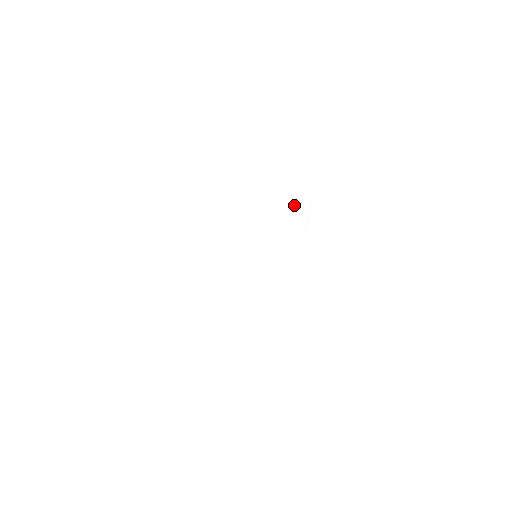
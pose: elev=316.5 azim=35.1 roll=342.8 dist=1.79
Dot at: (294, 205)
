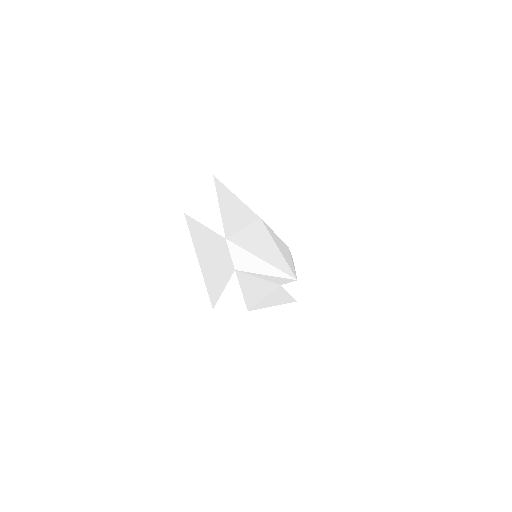
Dot at: (278, 238)
